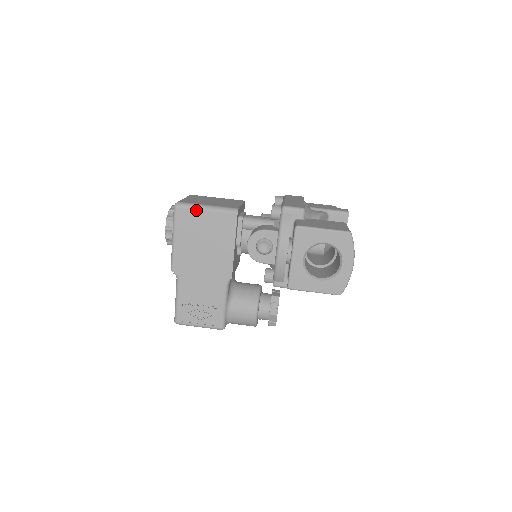
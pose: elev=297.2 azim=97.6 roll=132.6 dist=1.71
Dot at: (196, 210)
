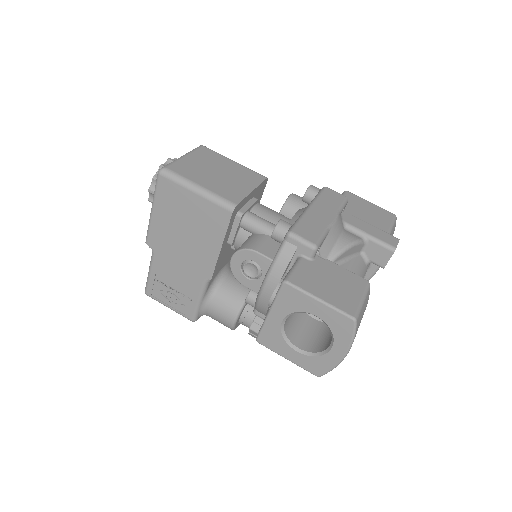
Dot at: (183, 188)
